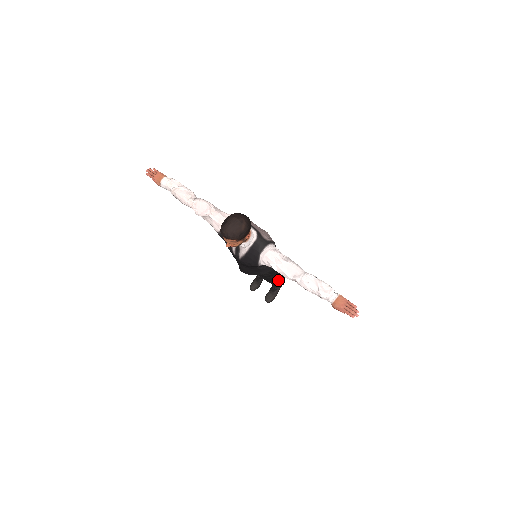
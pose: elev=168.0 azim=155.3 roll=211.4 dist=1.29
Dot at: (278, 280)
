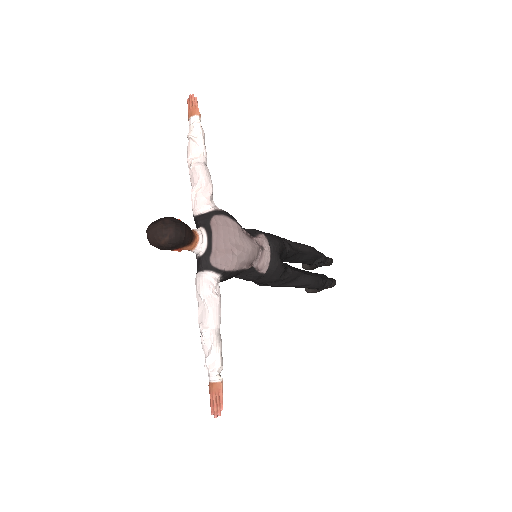
Dot at: (297, 287)
